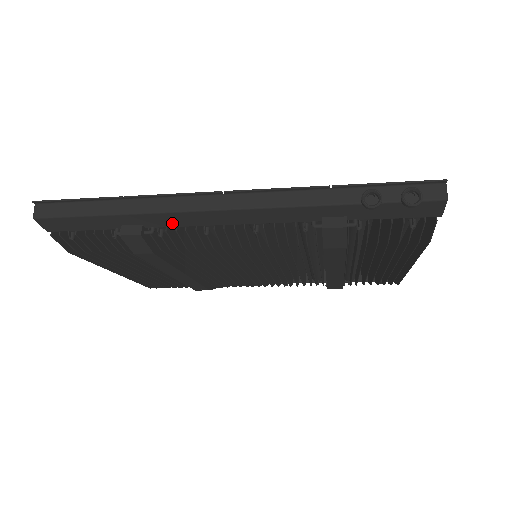
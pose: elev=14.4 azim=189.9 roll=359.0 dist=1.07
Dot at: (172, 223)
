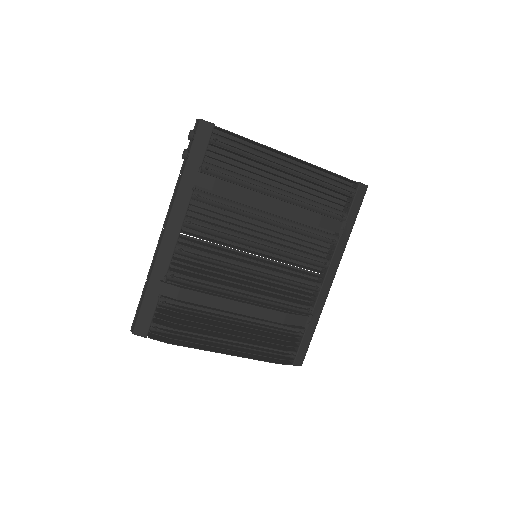
Dot at: (166, 263)
